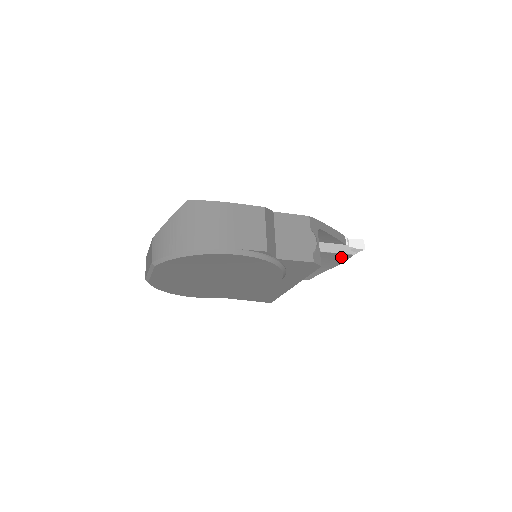
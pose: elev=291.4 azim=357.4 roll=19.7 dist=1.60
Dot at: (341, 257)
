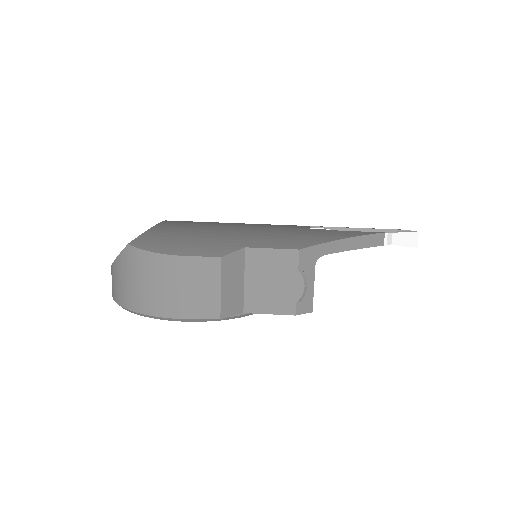
Dot at: occluded
